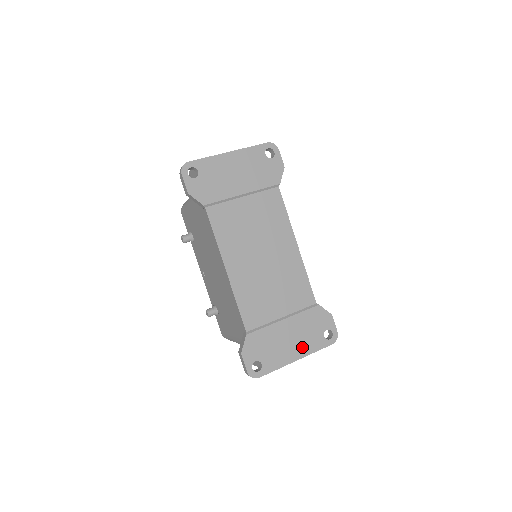
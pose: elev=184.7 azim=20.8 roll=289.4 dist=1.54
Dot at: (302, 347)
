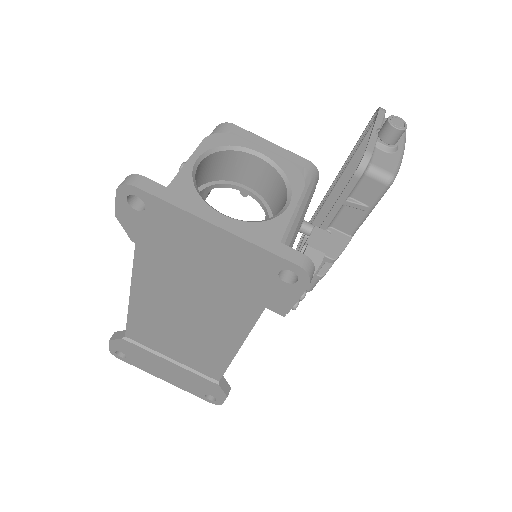
Dot at: (176, 381)
